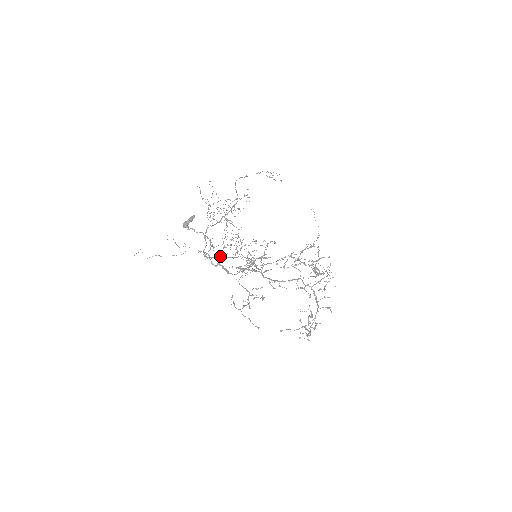
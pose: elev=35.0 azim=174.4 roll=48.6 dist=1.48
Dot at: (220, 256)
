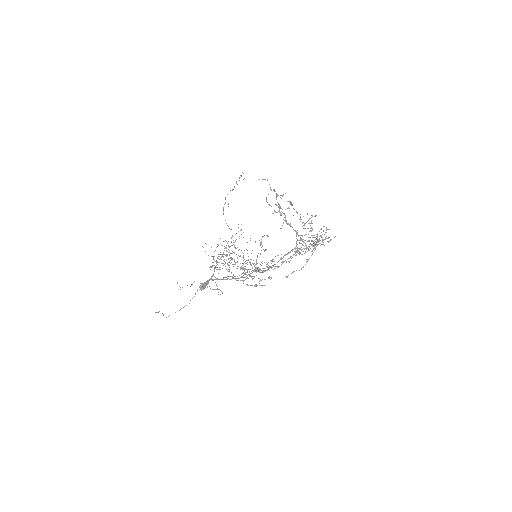
Dot at: (228, 278)
